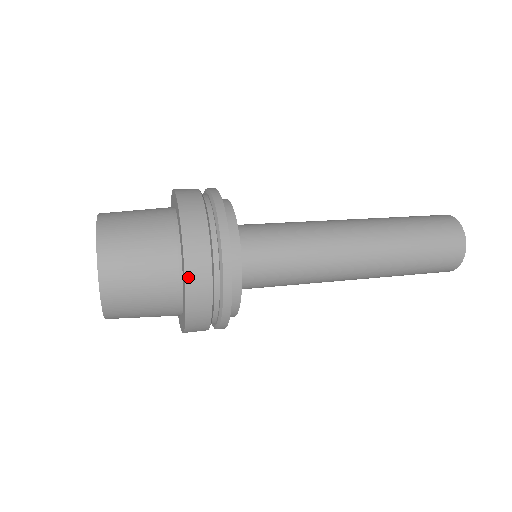
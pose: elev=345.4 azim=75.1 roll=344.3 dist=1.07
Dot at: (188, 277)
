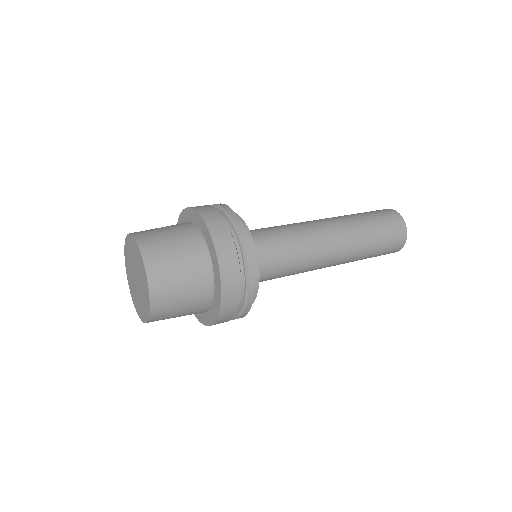
Dot at: (217, 247)
